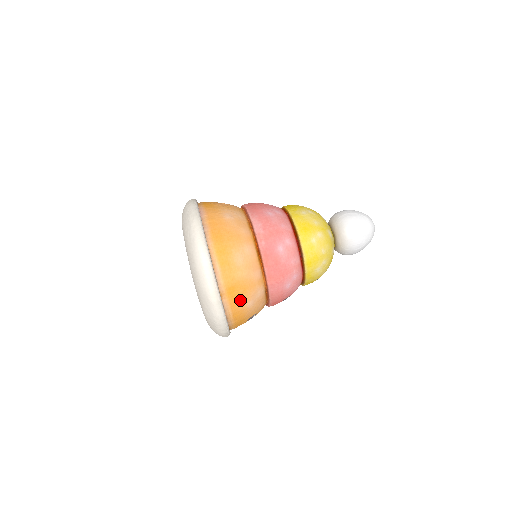
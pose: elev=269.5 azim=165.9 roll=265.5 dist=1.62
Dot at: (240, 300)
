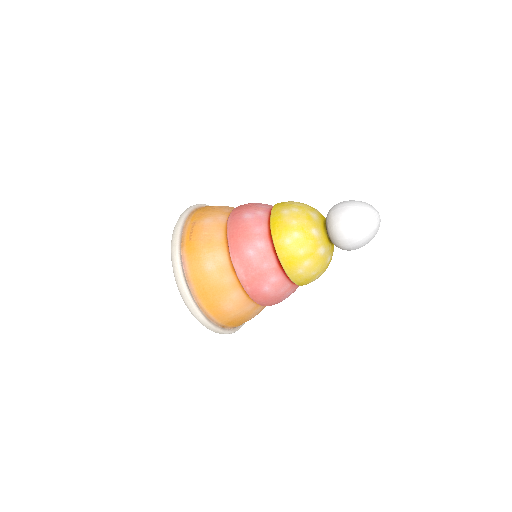
Dot at: (242, 322)
